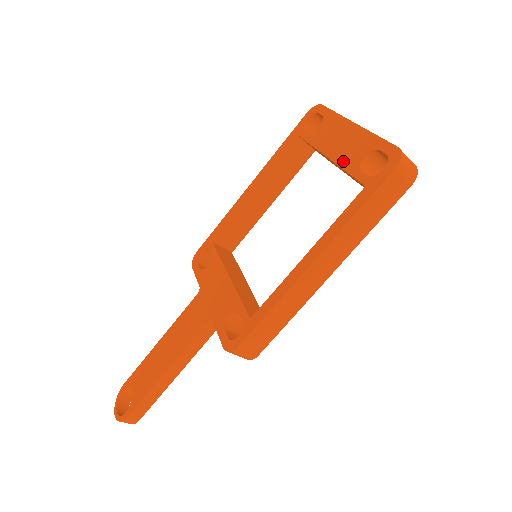
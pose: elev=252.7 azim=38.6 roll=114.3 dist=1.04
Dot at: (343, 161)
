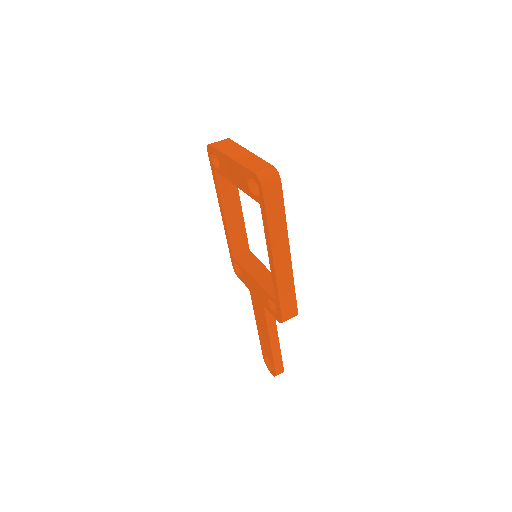
Dot at: (242, 188)
